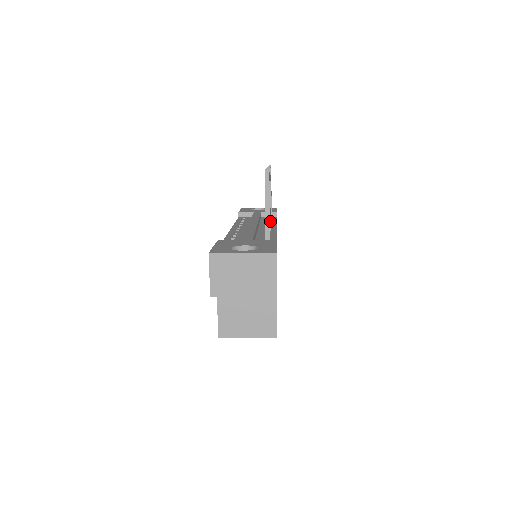
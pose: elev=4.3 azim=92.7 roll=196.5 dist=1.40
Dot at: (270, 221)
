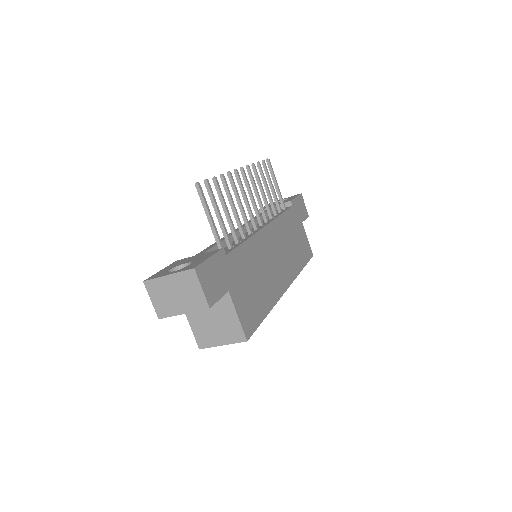
Dot at: (253, 221)
